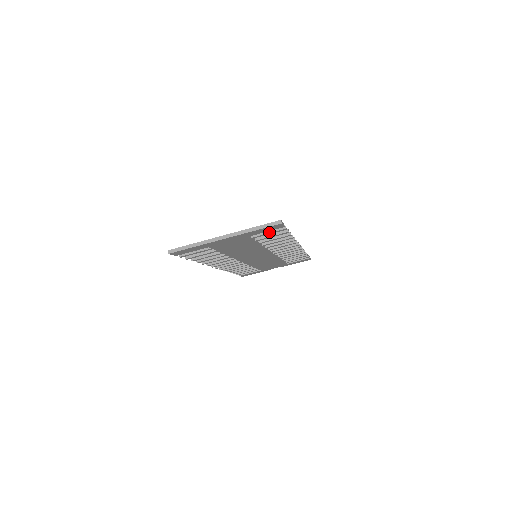
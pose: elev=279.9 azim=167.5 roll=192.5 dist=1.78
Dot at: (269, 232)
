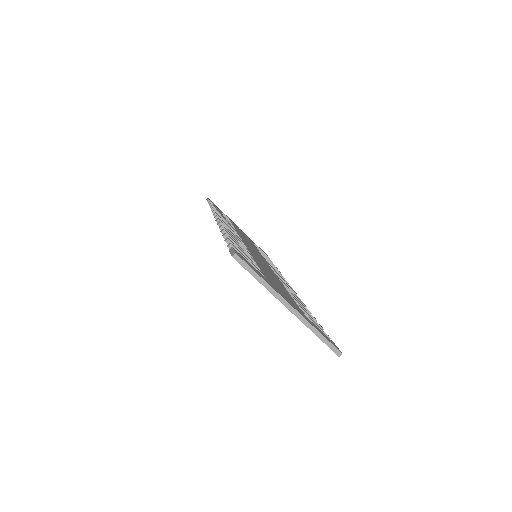
Dot at: occluded
